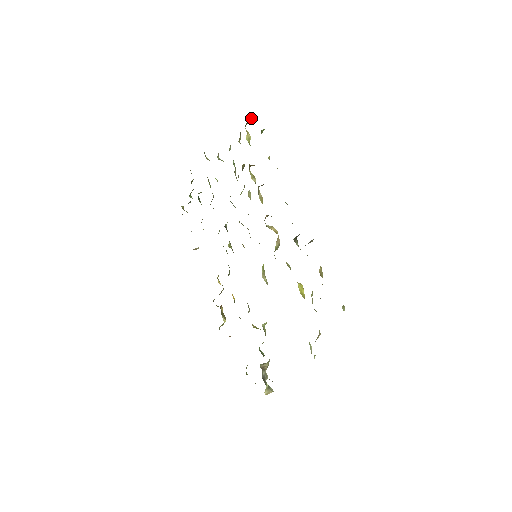
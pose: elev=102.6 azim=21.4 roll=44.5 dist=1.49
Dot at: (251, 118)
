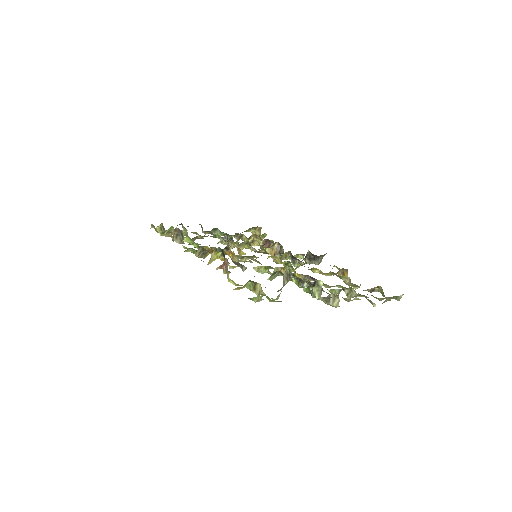
Dot at: (252, 231)
